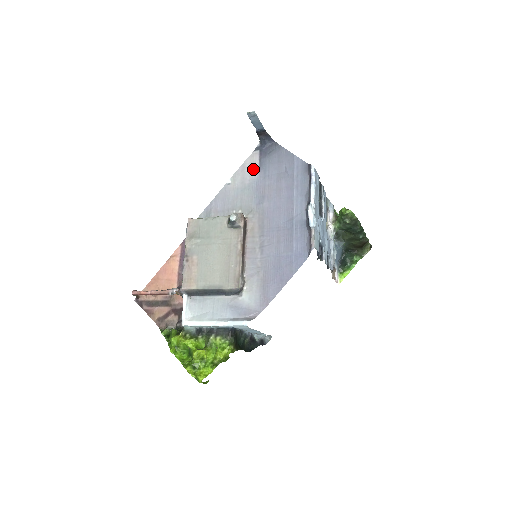
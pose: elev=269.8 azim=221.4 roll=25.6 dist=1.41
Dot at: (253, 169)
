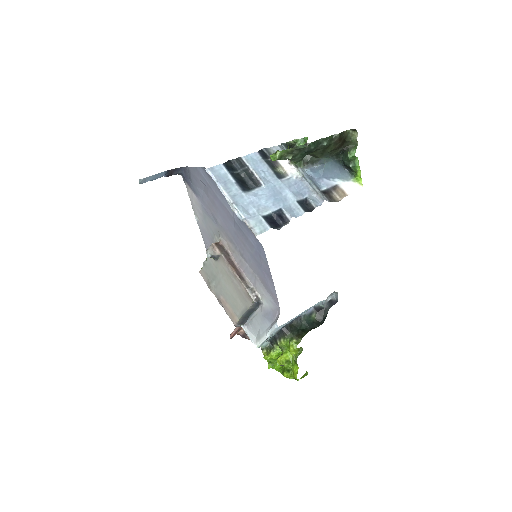
Dot at: (195, 199)
